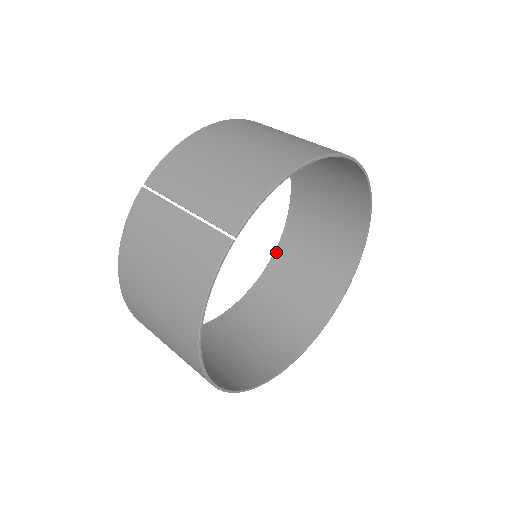
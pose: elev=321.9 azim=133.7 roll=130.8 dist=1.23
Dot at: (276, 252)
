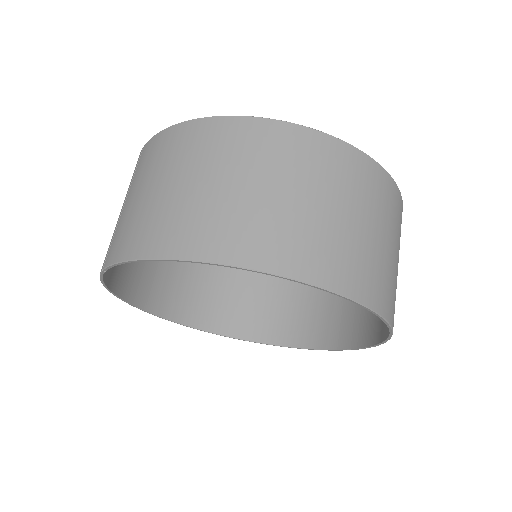
Dot at: occluded
